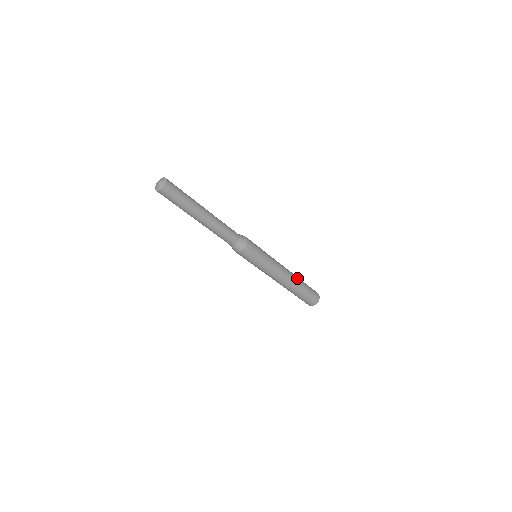
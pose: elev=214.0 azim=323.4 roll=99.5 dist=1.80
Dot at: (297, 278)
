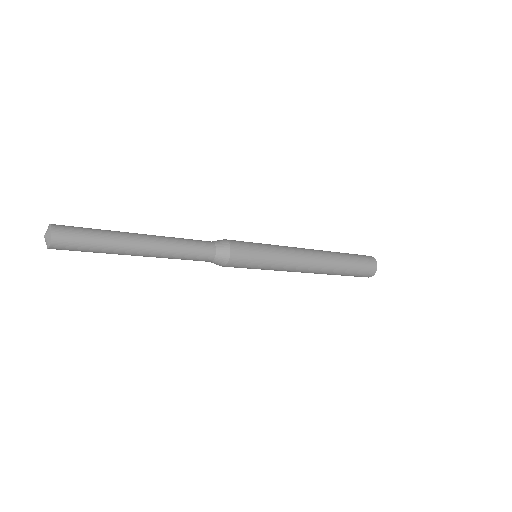
Dot at: (332, 255)
